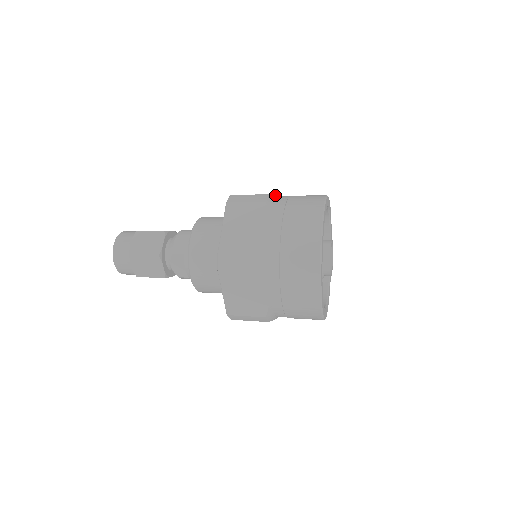
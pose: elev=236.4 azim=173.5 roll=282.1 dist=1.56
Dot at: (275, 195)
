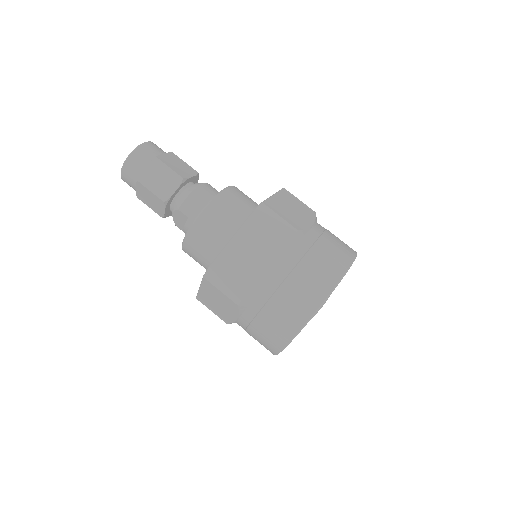
Dot at: (305, 229)
